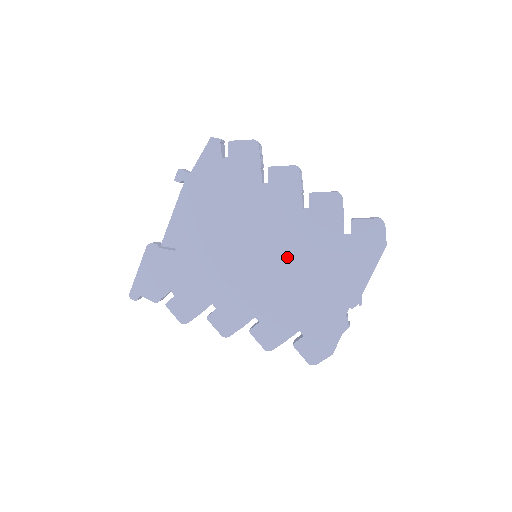
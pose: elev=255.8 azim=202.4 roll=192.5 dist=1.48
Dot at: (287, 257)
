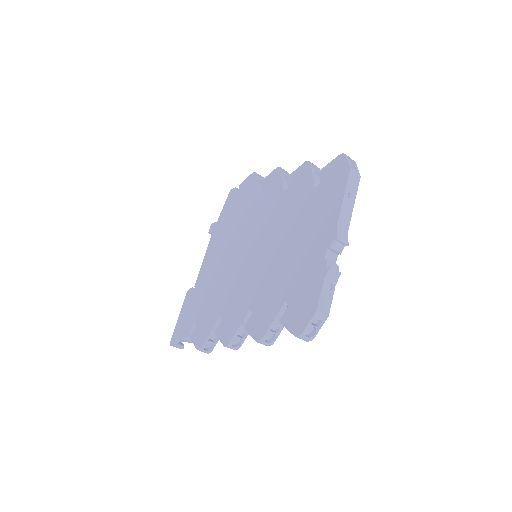
Dot at: (273, 237)
